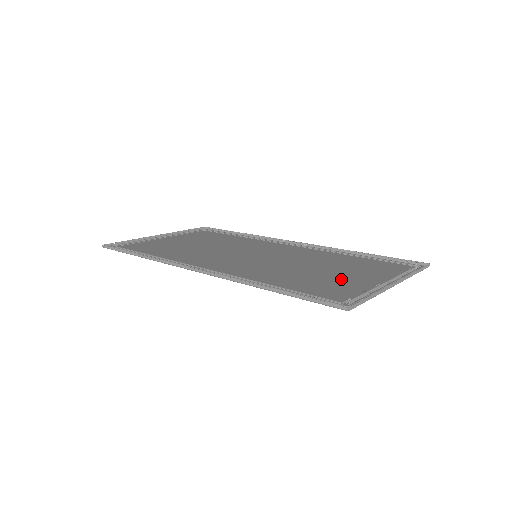
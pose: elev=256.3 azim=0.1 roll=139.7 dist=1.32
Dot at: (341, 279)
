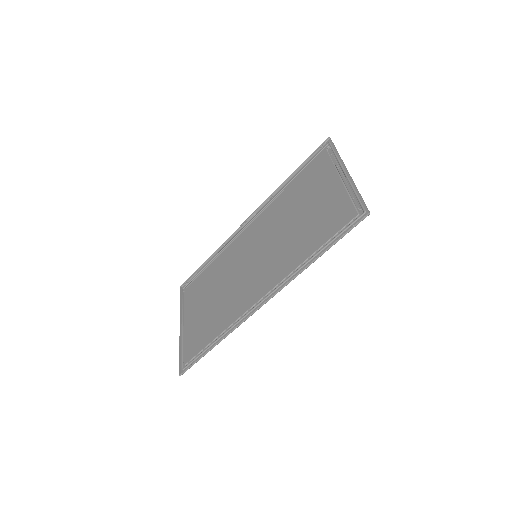
Dot at: (323, 205)
